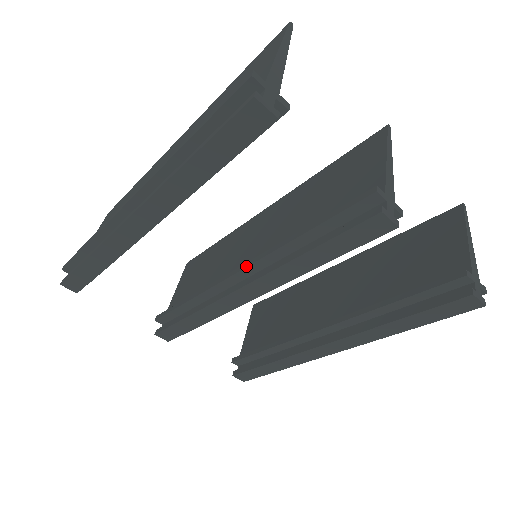
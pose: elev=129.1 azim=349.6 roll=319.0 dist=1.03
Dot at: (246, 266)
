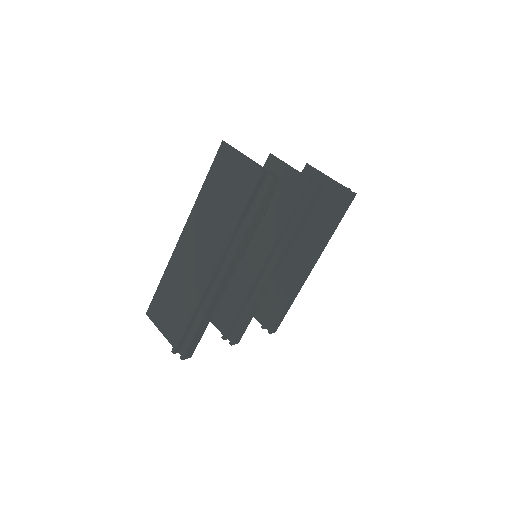
Dot at: (266, 260)
